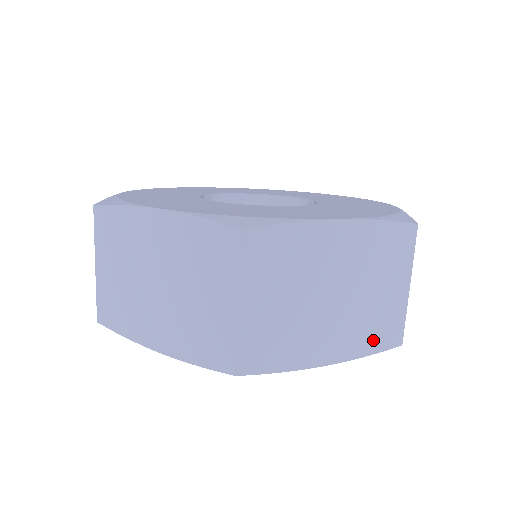
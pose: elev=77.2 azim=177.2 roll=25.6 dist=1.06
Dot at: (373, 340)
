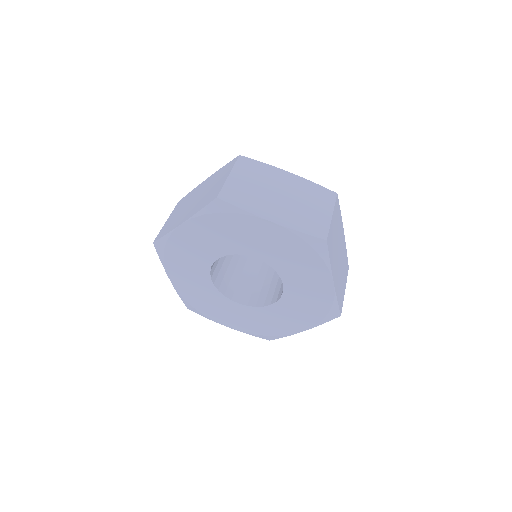
Dot at: (339, 297)
